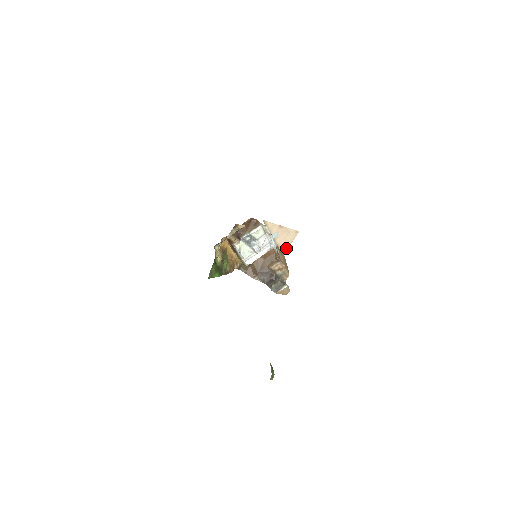
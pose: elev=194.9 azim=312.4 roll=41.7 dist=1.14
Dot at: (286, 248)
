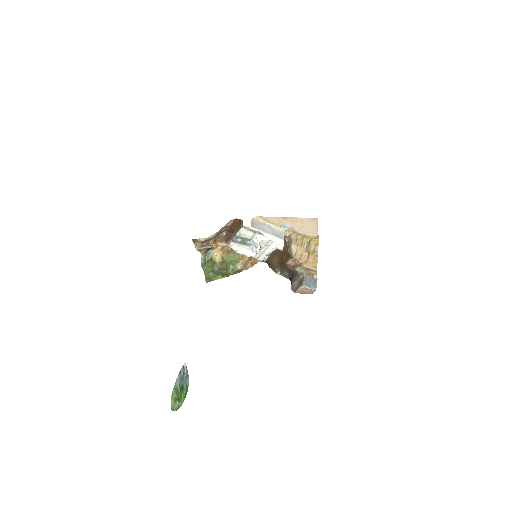
Dot at: (316, 235)
